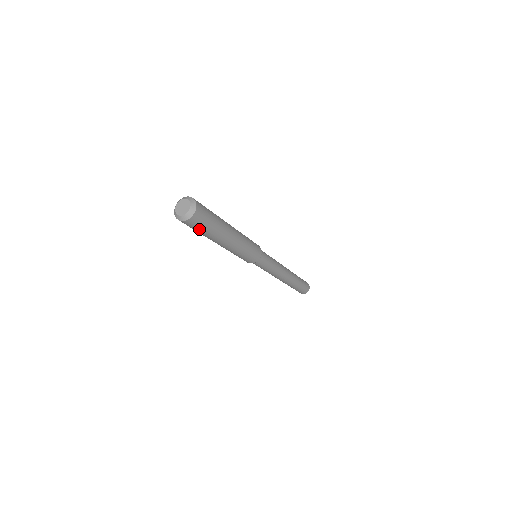
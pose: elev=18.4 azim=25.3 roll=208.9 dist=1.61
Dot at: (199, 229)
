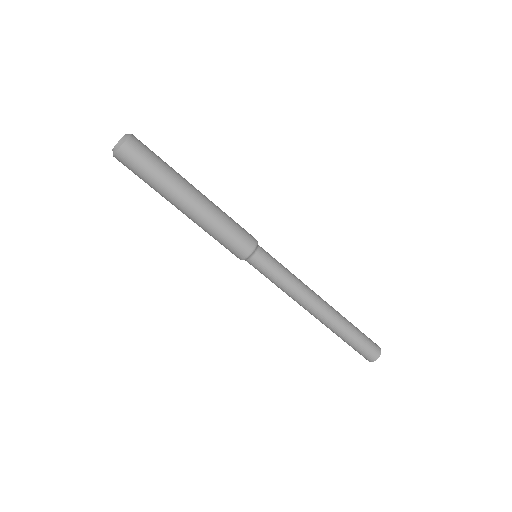
Dot at: (147, 162)
